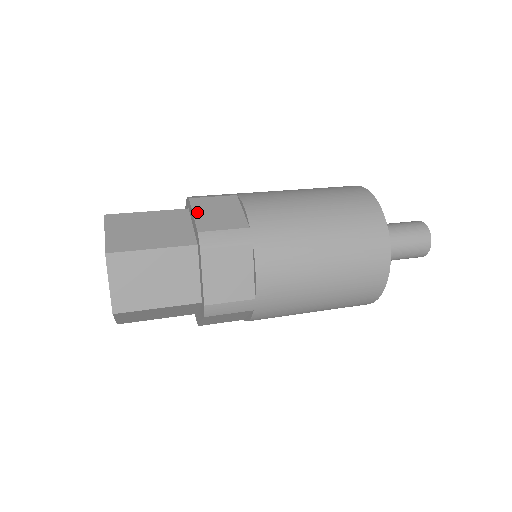
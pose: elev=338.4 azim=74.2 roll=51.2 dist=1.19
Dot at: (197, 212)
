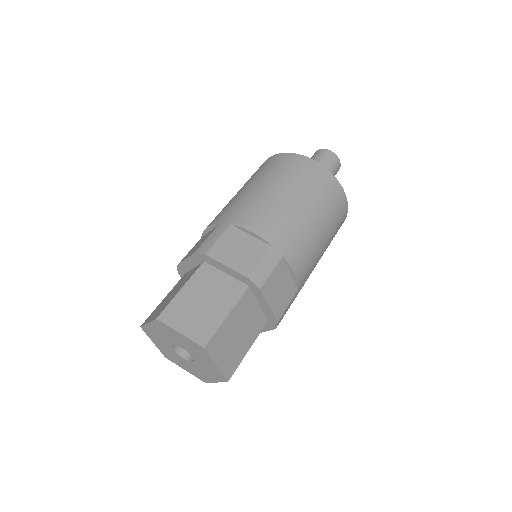
Dot at: (270, 302)
